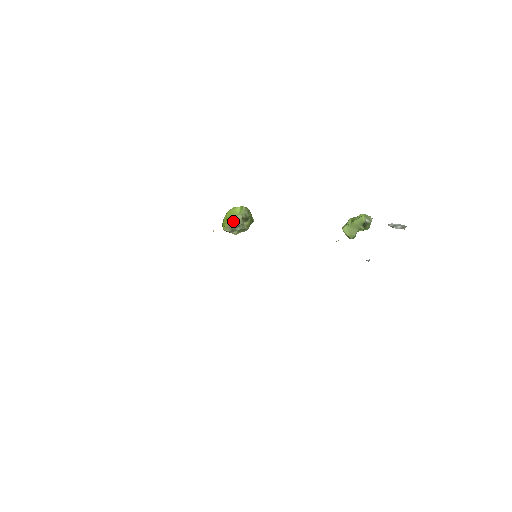
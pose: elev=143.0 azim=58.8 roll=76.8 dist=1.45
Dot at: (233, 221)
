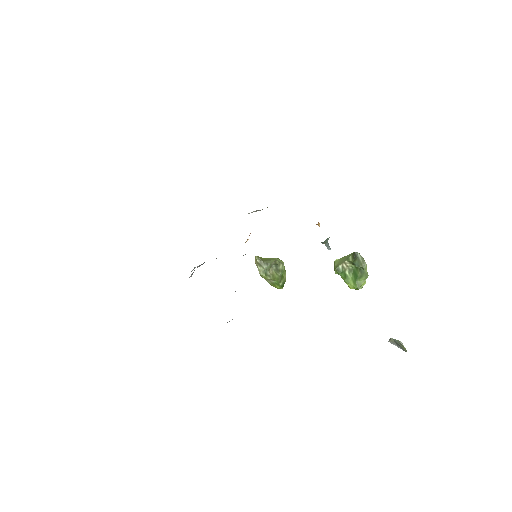
Dot at: (267, 259)
